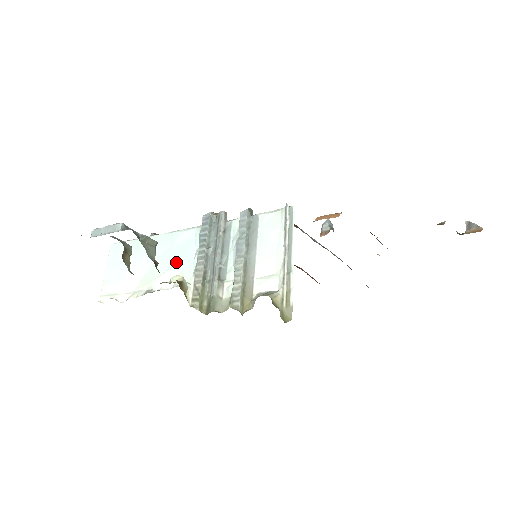
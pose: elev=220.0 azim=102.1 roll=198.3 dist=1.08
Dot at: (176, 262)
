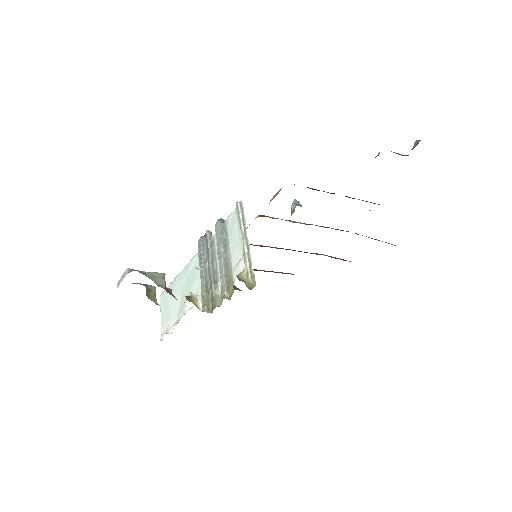
Dot at: (192, 285)
